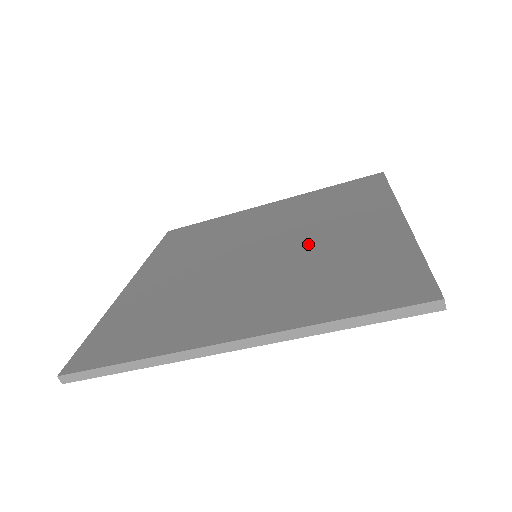
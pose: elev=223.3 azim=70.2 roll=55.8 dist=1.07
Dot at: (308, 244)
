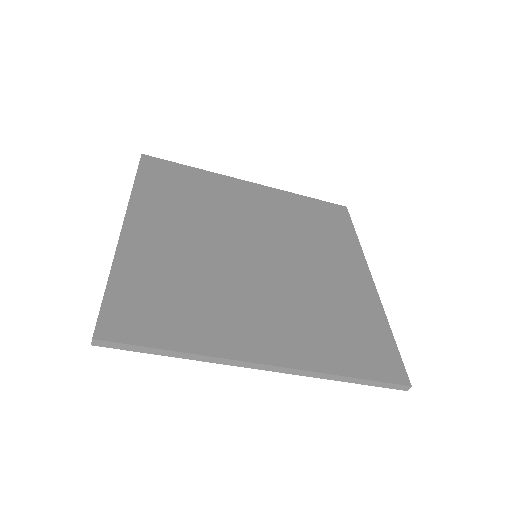
Dot at: (305, 271)
